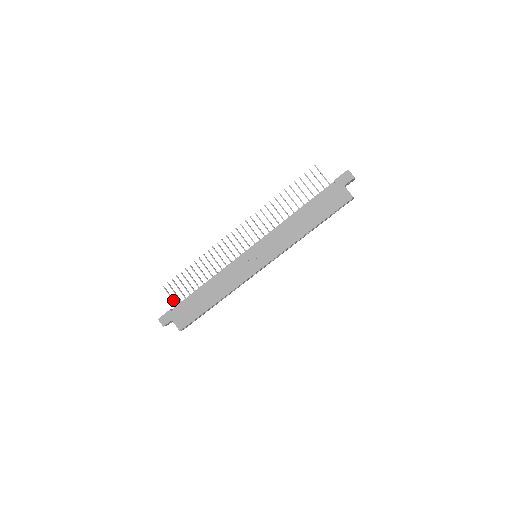
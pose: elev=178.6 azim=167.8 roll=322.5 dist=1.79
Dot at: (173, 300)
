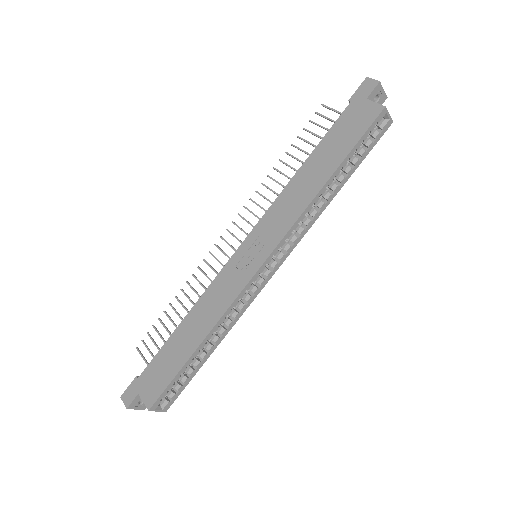
Dot at: occluded
